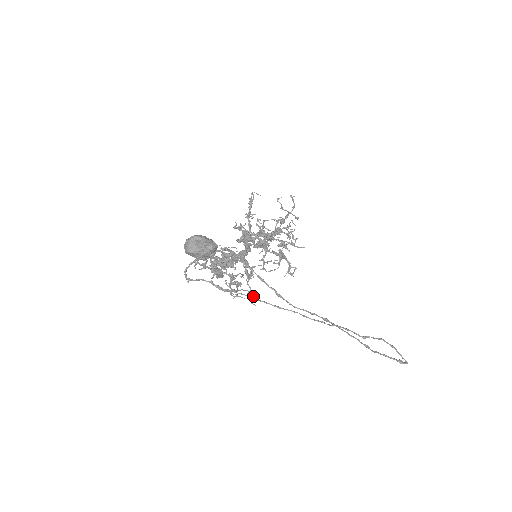
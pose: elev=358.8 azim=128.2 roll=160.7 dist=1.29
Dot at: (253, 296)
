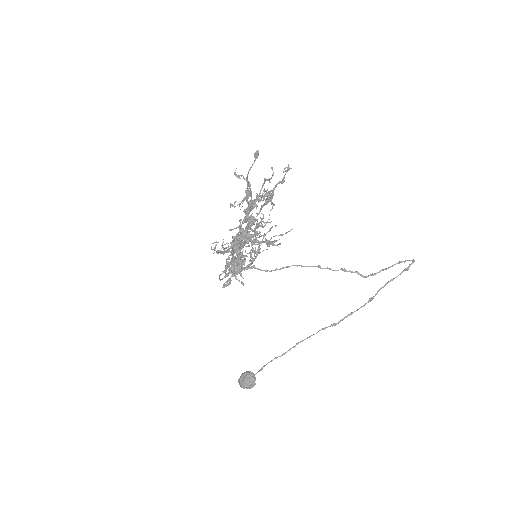
Dot at: (270, 230)
